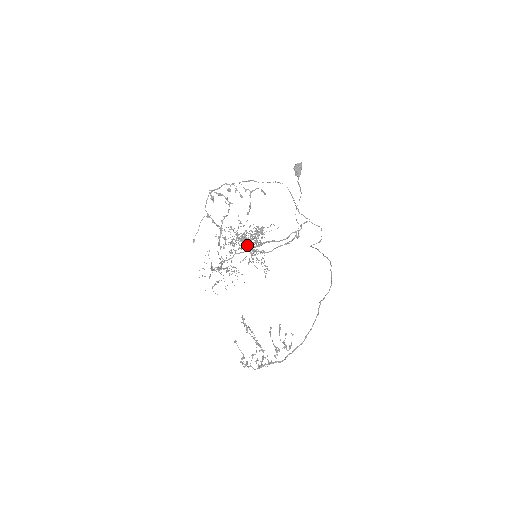
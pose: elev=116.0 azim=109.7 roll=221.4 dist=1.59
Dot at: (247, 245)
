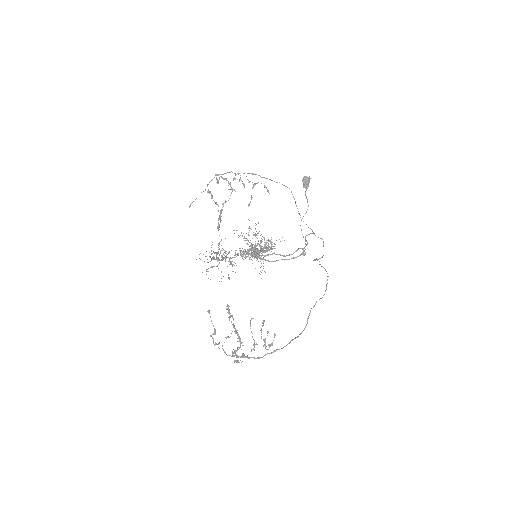
Dot at: occluded
